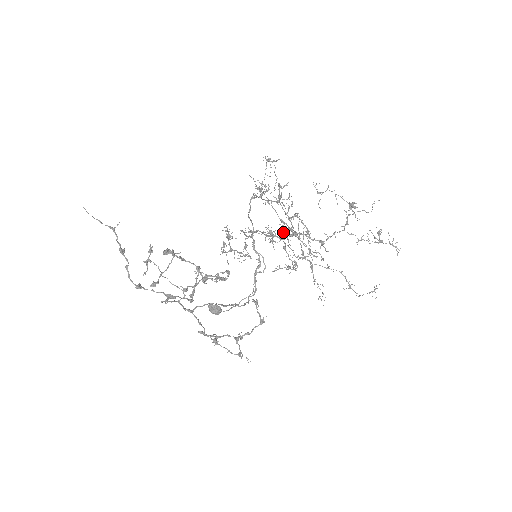
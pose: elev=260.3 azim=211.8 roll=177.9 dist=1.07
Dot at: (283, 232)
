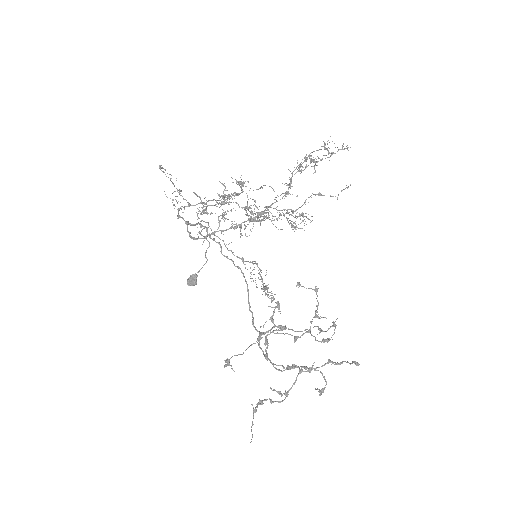
Dot at: occluded
